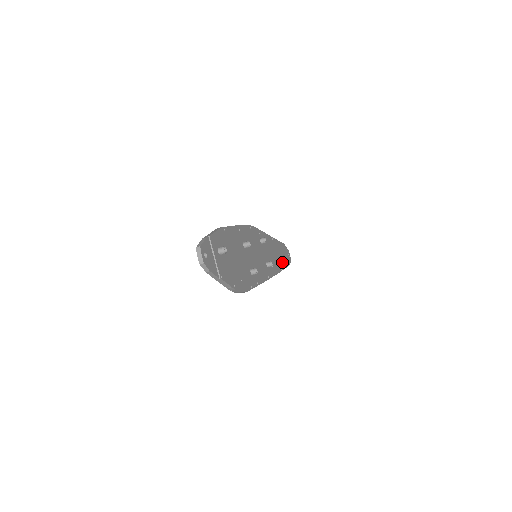
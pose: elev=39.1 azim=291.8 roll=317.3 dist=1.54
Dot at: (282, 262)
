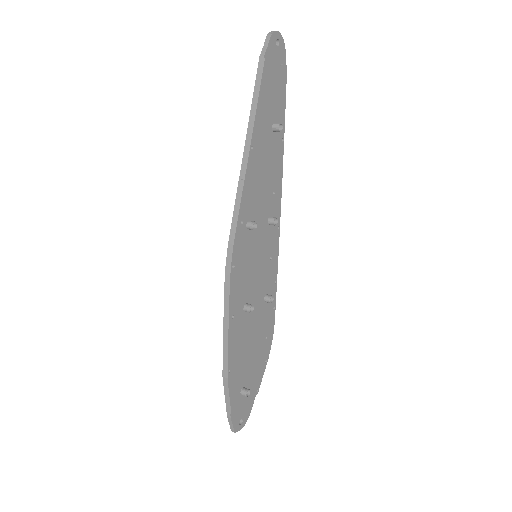
Dot at: (278, 121)
